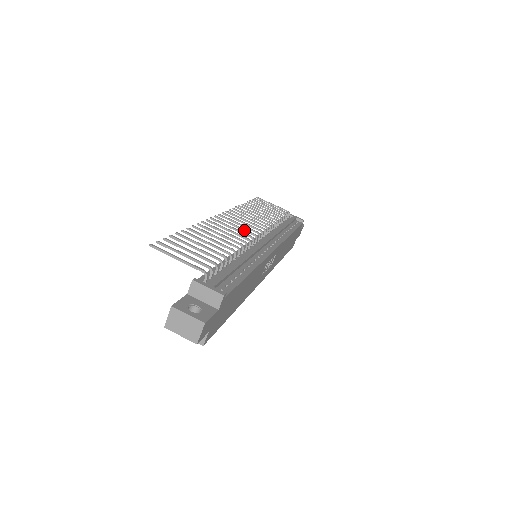
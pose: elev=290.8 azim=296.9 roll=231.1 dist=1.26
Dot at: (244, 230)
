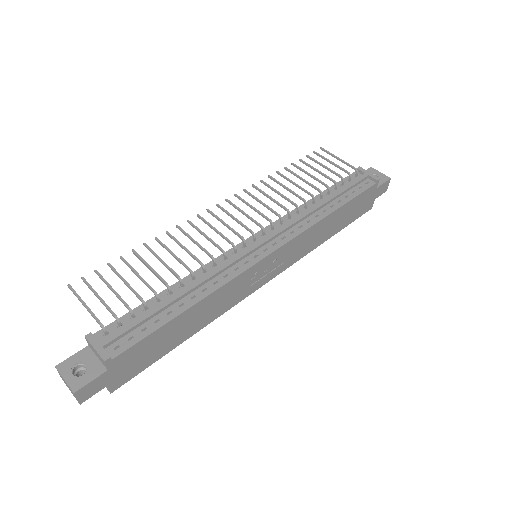
Dot at: (232, 231)
